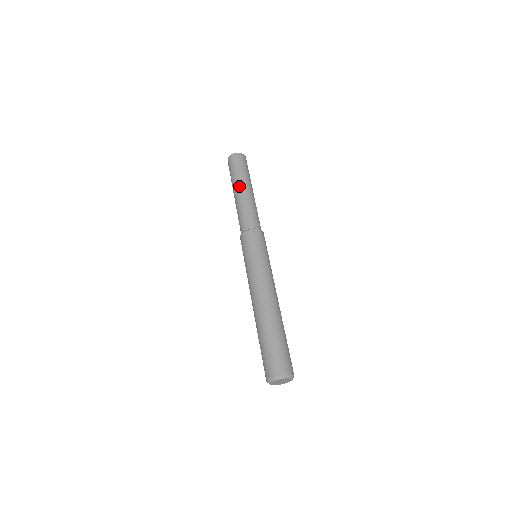
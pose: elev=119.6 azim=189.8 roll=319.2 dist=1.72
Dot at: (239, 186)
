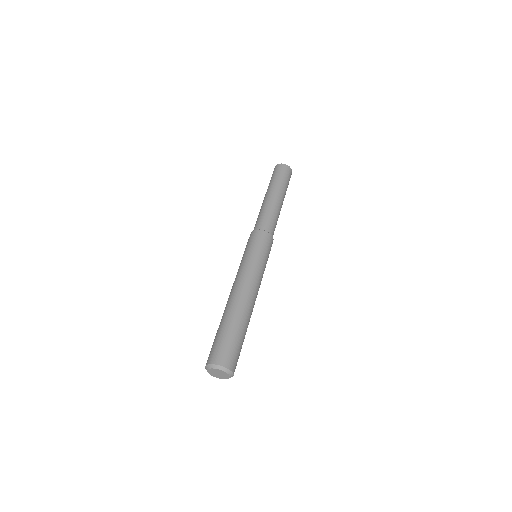
Dot at: (271, 191)
